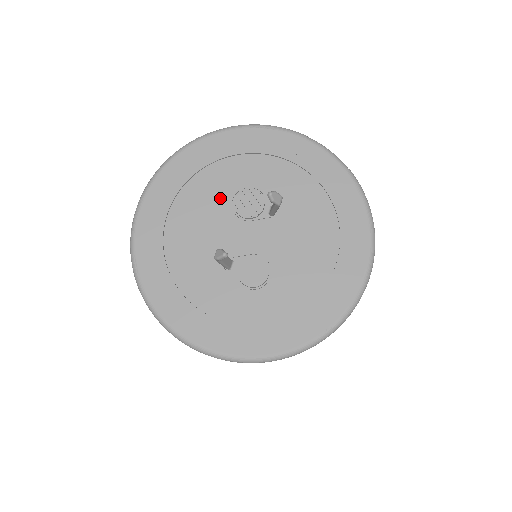
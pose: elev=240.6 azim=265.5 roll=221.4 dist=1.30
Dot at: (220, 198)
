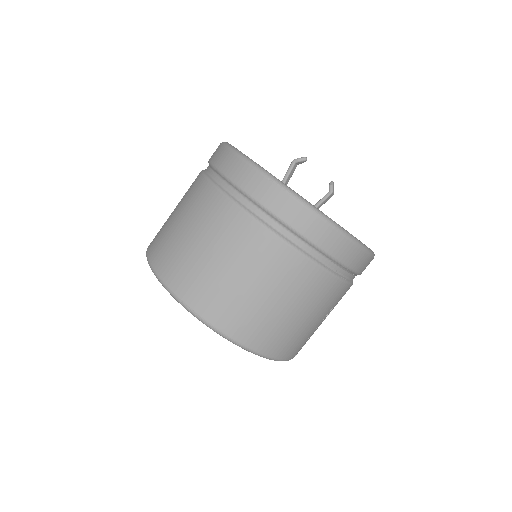
Dot at: occluded
